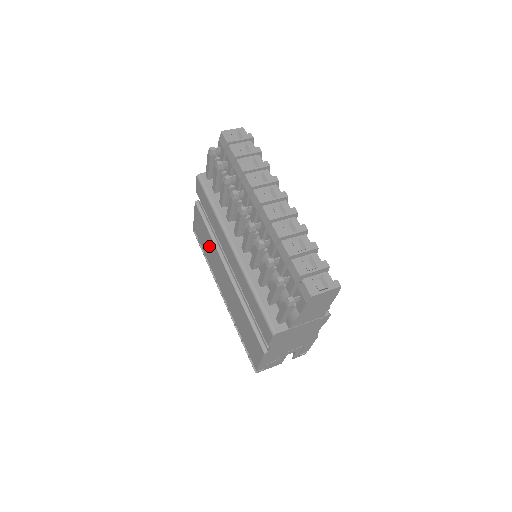
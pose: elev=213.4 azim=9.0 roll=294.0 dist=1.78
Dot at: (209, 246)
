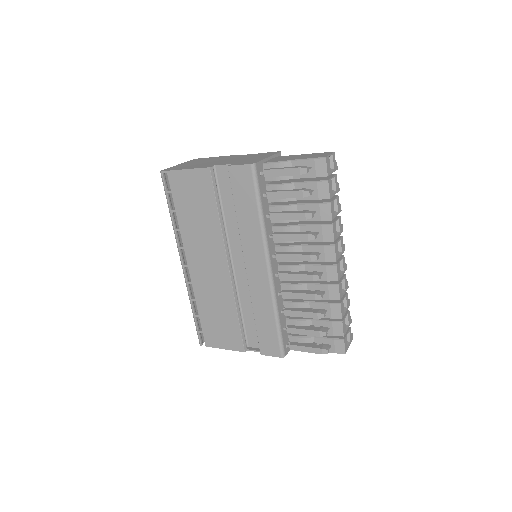
Dot at: (203, 222)
